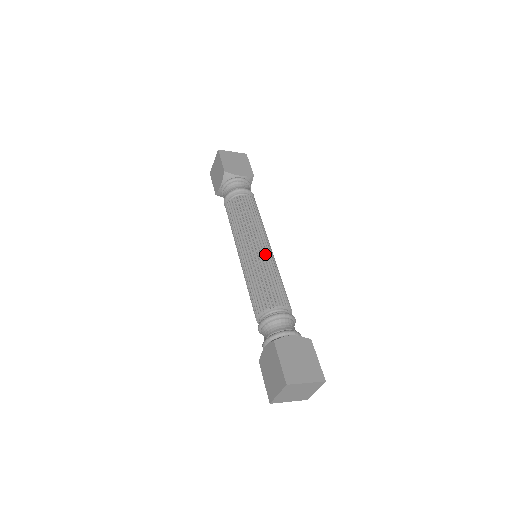
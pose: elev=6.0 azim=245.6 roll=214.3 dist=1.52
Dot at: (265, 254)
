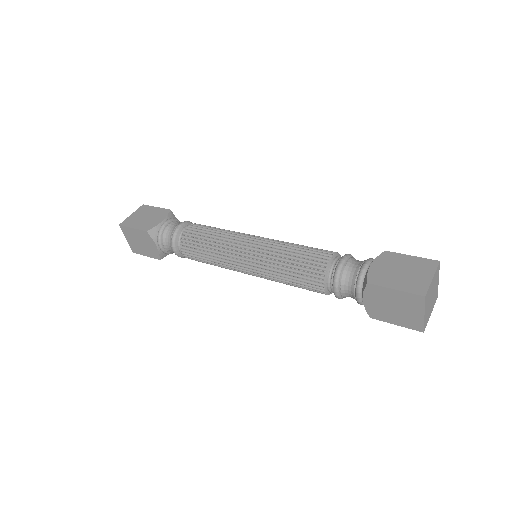
Dot at: occluded
